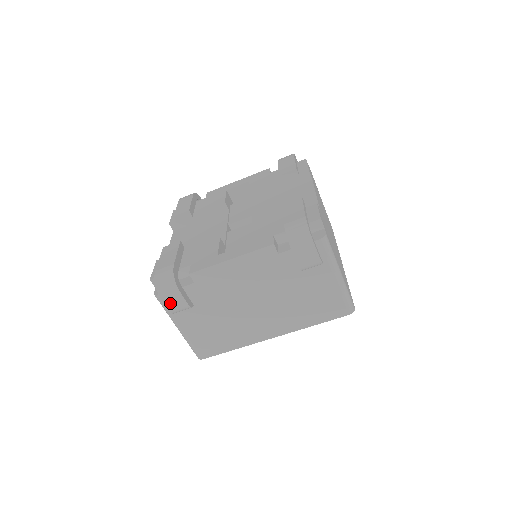
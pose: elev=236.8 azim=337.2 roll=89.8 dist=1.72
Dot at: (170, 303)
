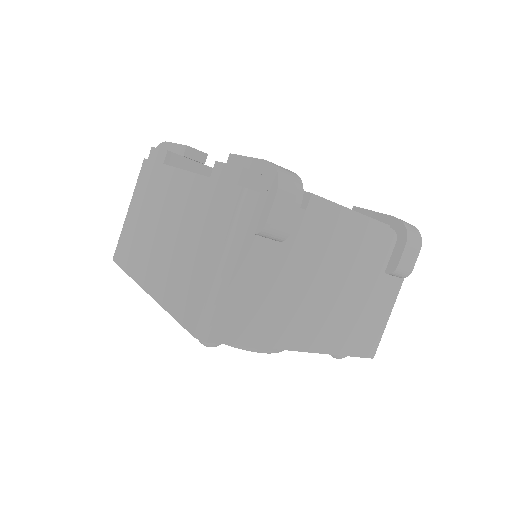
Dot at: (277, 211)
